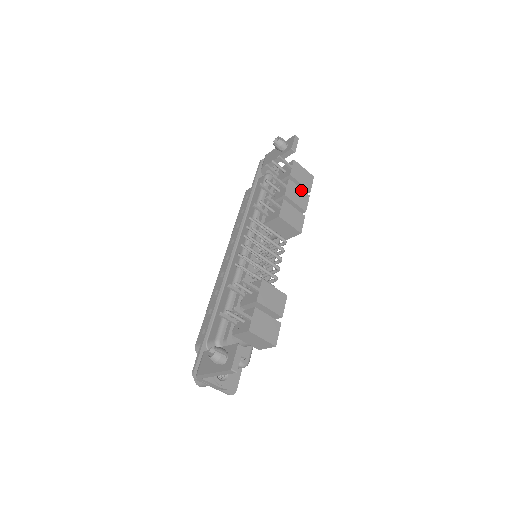
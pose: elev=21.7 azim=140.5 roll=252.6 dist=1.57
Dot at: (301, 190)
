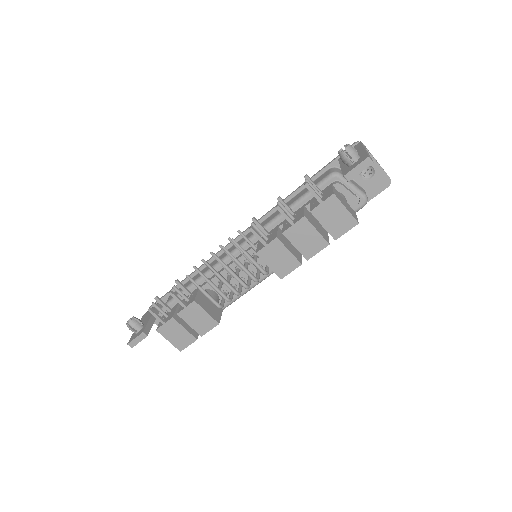
Dot at: (318, 234)
